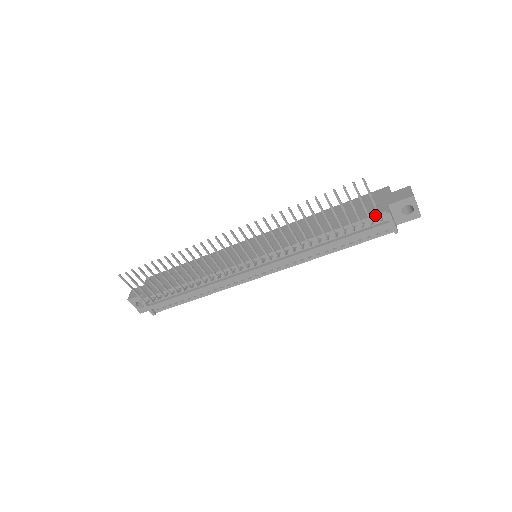
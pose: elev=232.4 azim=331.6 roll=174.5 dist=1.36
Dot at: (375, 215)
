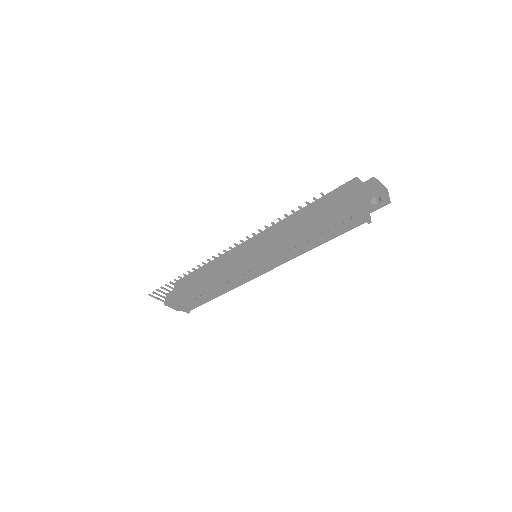
Dot at: occluded
